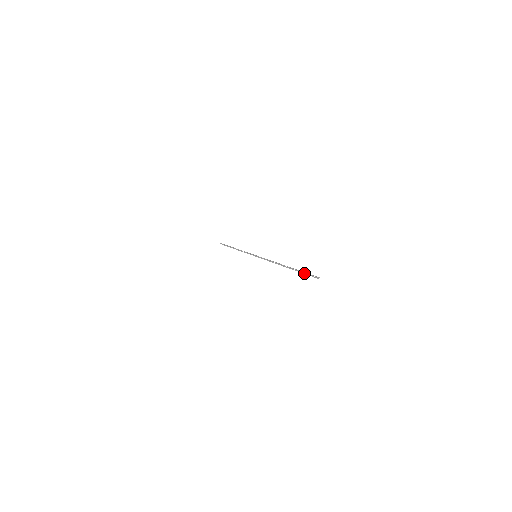
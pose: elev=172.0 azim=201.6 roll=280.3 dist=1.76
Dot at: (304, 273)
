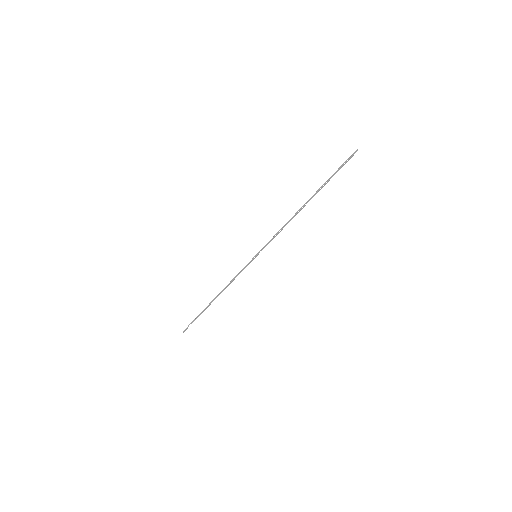
Dot at: occluded
